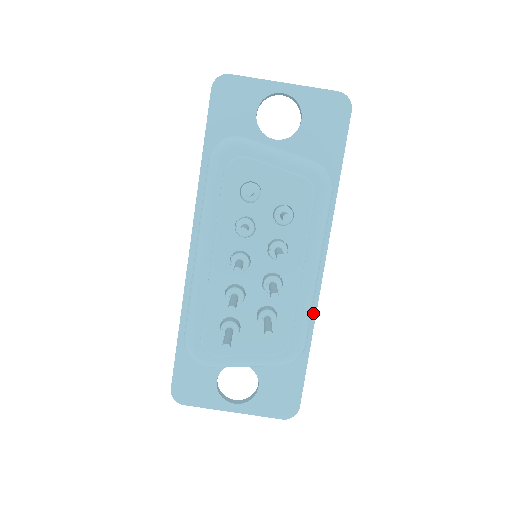
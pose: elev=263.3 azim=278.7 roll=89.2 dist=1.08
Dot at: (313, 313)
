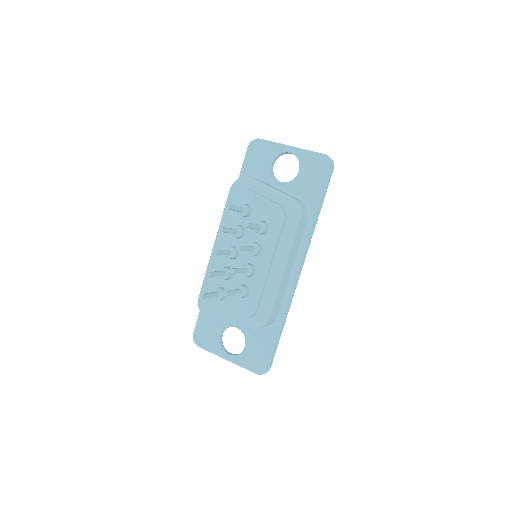
Dot at: (287, 303)
